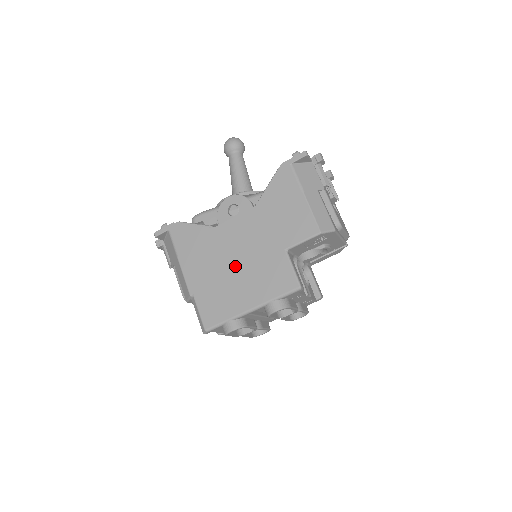
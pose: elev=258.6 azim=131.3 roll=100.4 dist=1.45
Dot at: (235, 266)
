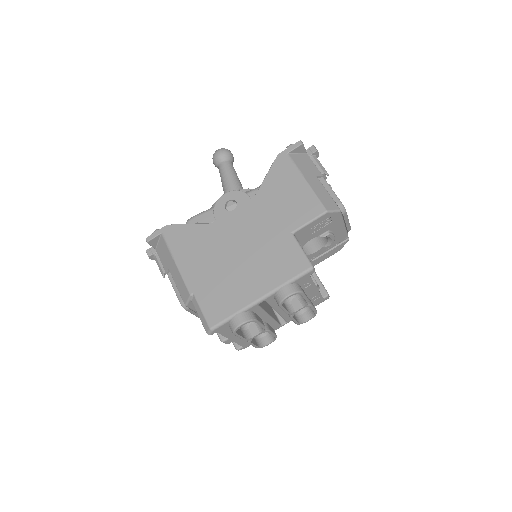
Dot at: (238, 257)
